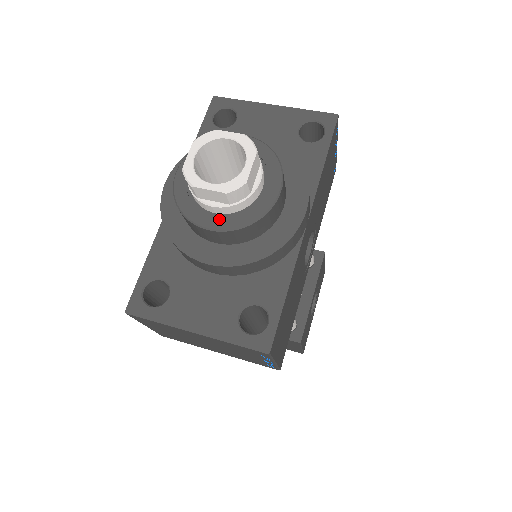
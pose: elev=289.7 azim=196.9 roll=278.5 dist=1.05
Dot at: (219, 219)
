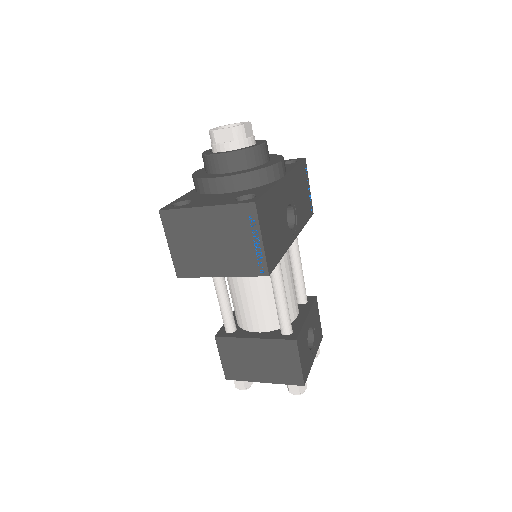
Dot at: (227, 151)
